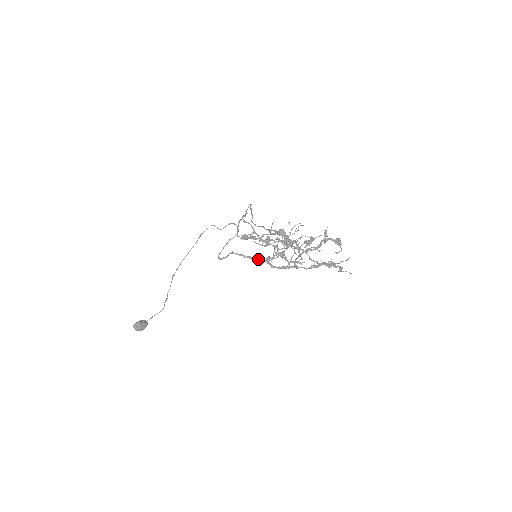
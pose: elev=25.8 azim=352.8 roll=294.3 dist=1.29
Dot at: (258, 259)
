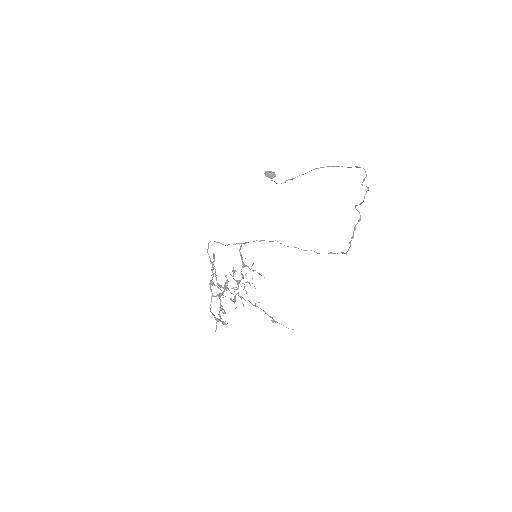
Dot at: (212, 269)
